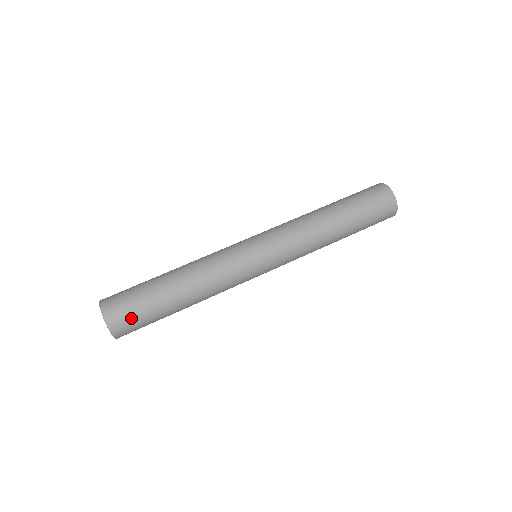
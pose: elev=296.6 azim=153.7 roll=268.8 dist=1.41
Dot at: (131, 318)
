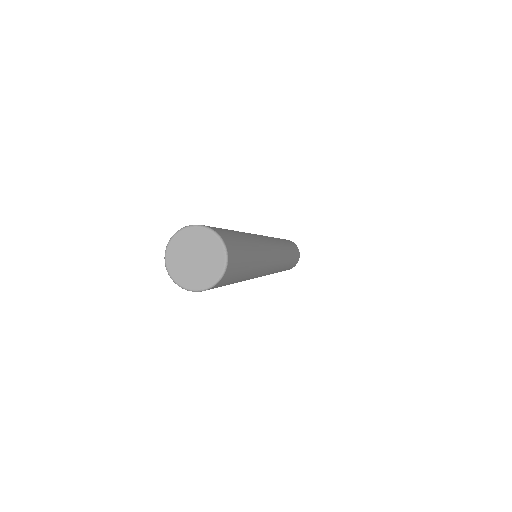
Dot at: (230, 237)
